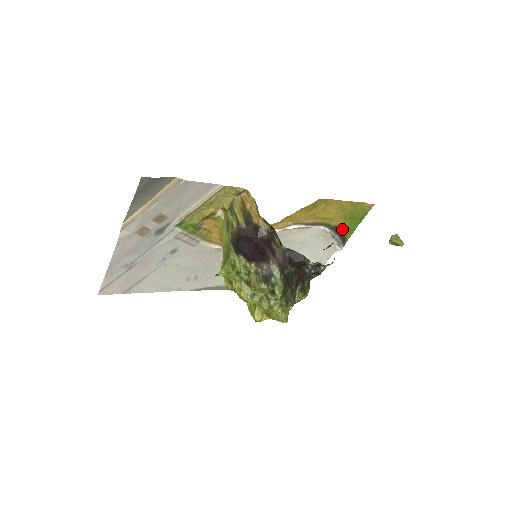
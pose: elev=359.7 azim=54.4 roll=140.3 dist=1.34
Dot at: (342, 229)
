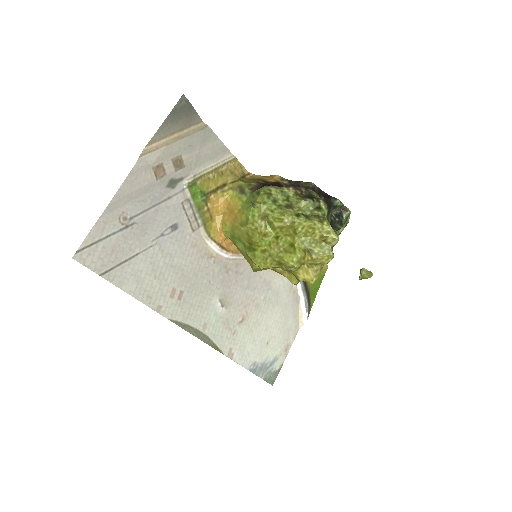
Dot at: (308, 286)
